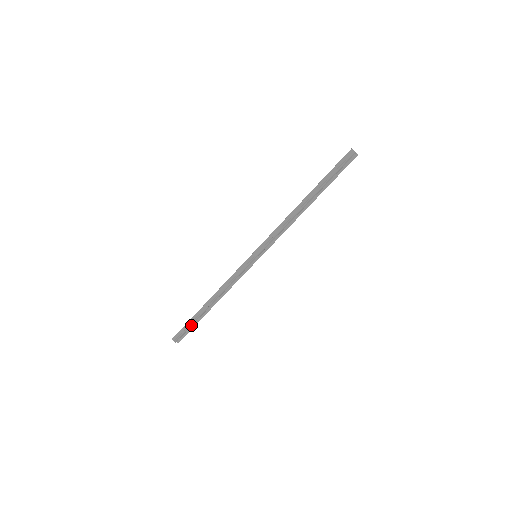
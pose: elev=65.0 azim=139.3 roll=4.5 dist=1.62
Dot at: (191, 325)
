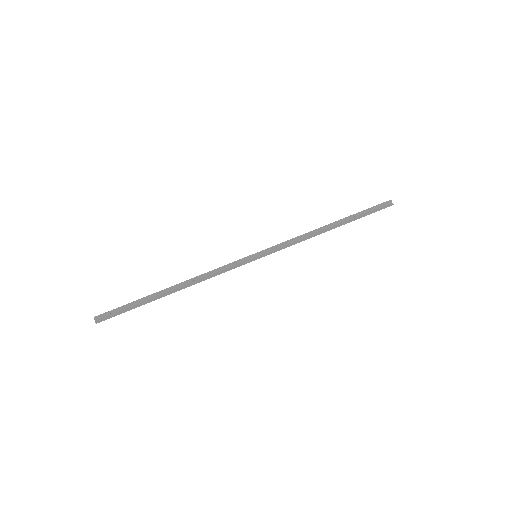
Dot at: (132, 304)
